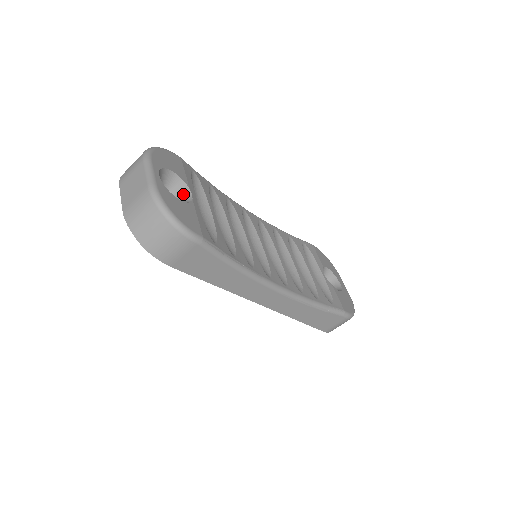
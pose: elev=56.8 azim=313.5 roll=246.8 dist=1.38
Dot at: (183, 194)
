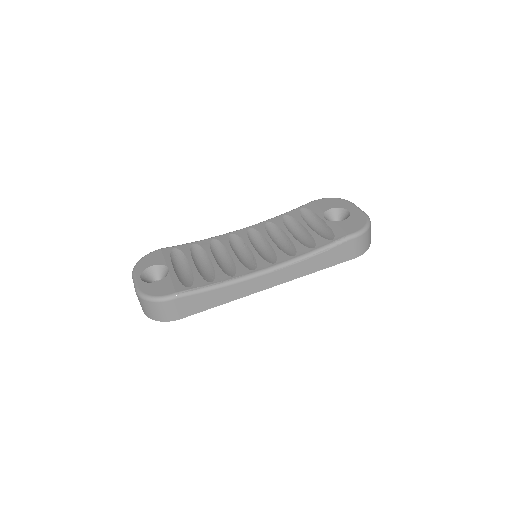
Dot at: (165, 272)
